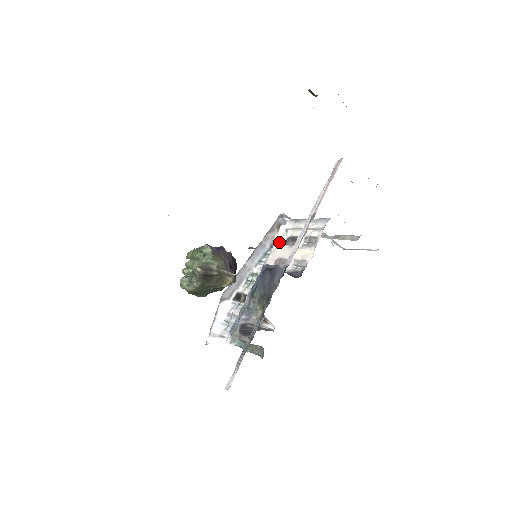
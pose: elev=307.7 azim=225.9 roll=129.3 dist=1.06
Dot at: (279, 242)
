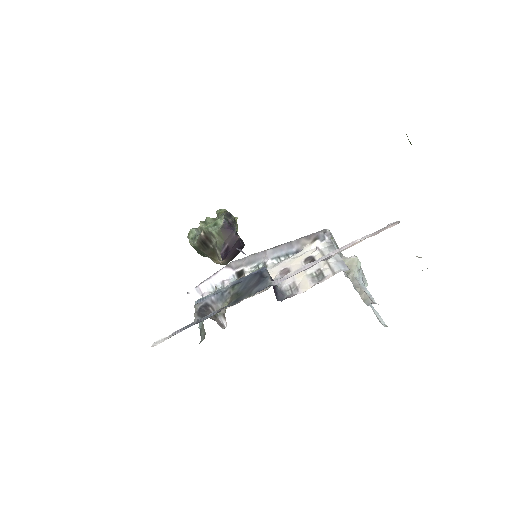
Dot at: (303, 254)
